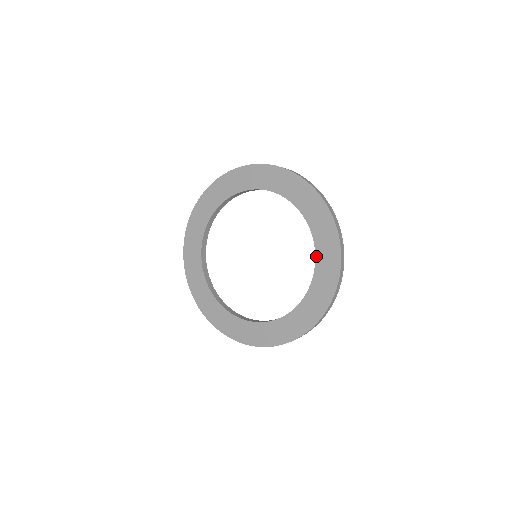
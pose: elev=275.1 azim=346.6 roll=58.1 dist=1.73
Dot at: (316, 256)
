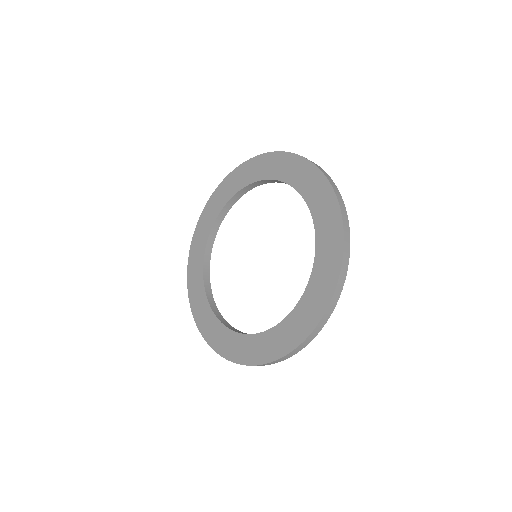
Dot at: (313, 219)
